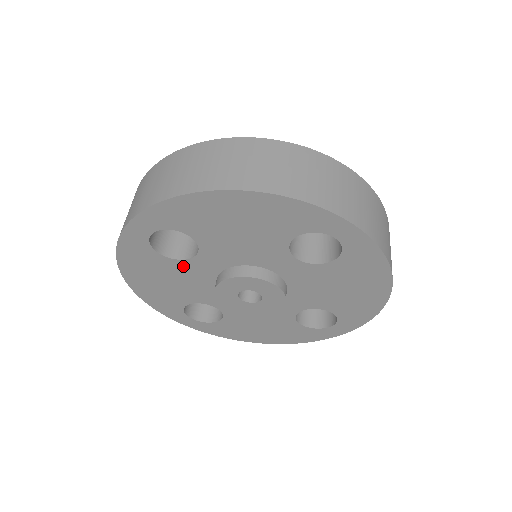
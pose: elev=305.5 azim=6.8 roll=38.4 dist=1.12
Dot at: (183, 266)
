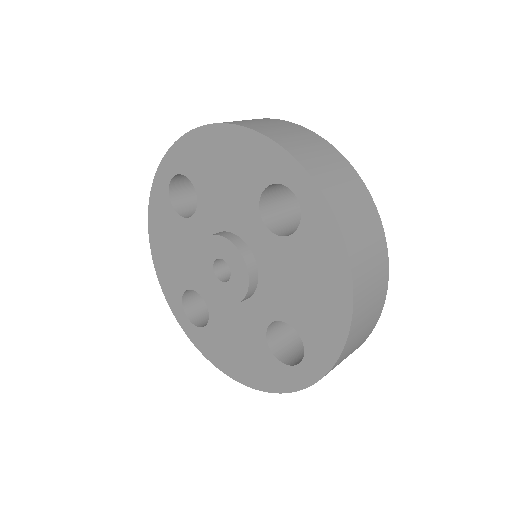
Dot at: (186, 228)
